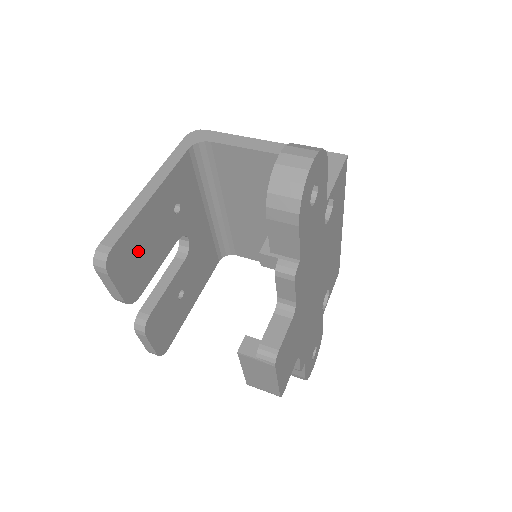
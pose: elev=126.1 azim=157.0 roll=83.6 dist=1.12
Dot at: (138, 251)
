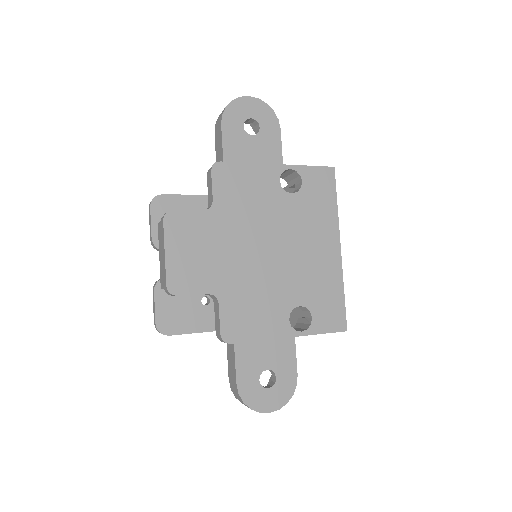
Dot at: occluded
